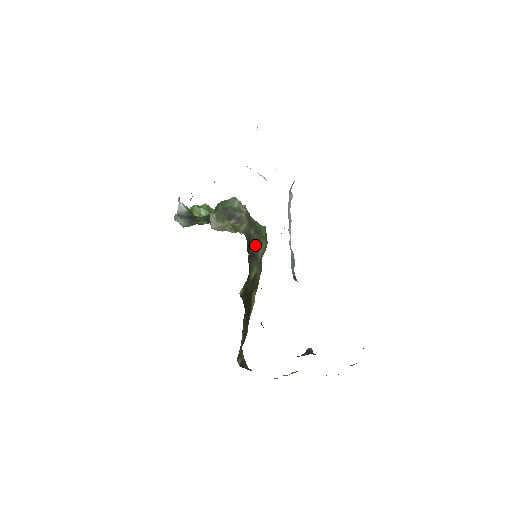
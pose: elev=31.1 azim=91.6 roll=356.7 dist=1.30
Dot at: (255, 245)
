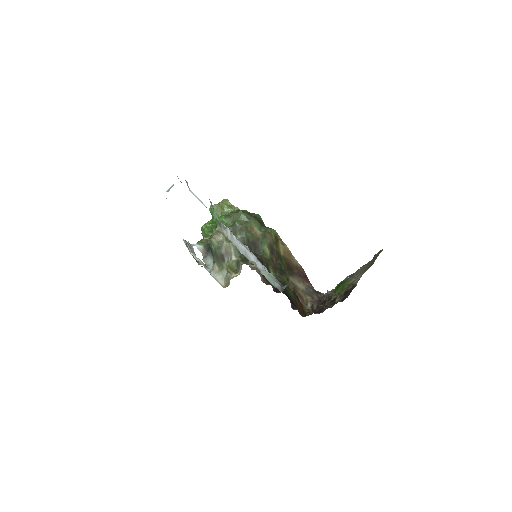
Dot at: (249, 238)
